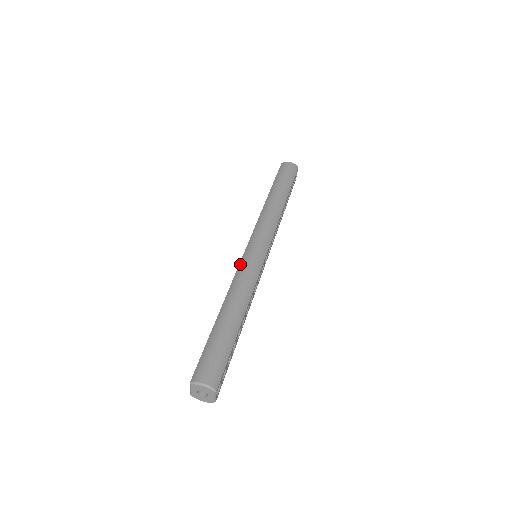
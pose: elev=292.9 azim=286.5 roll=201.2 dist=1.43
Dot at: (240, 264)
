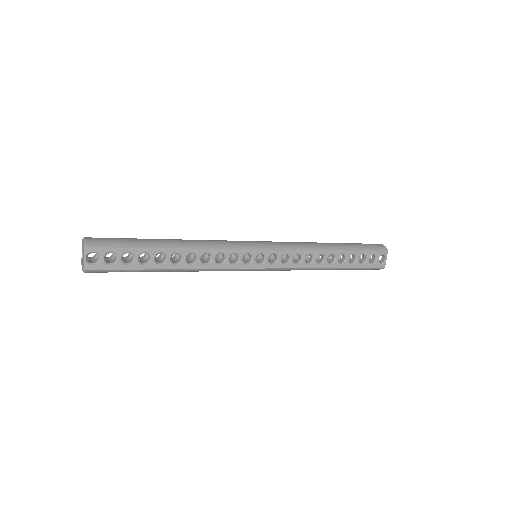
Dot at: occluded
